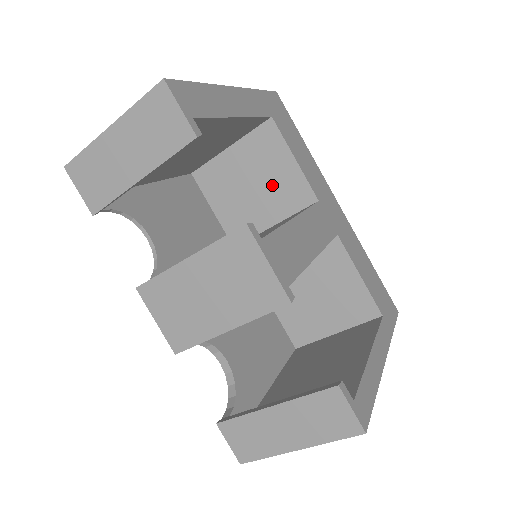
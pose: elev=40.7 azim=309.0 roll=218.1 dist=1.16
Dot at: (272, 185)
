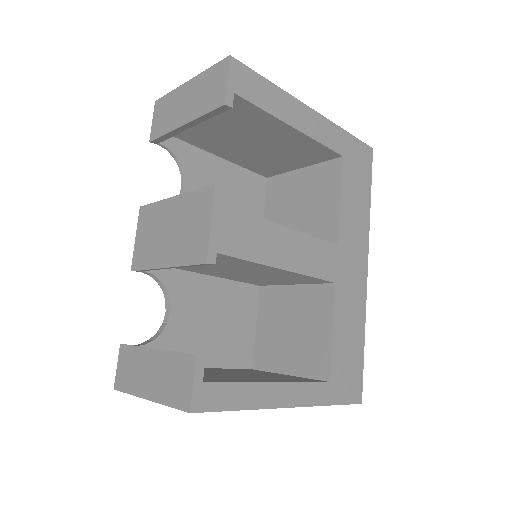
Dot at: (313, 214)
